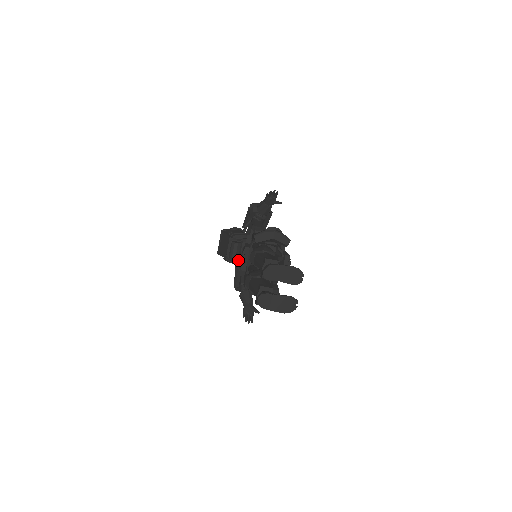
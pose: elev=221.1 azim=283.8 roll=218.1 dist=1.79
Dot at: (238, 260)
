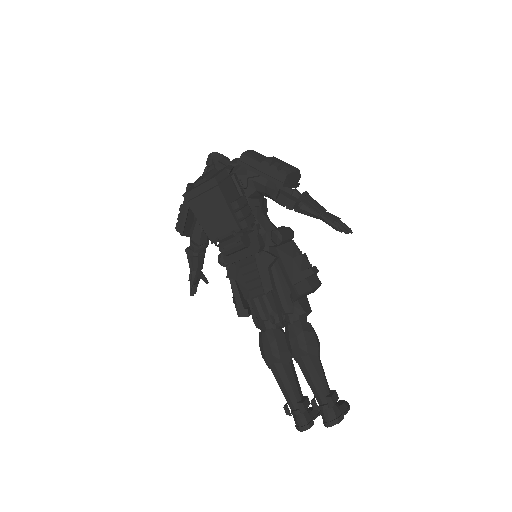
Dot at: (234, 260)
